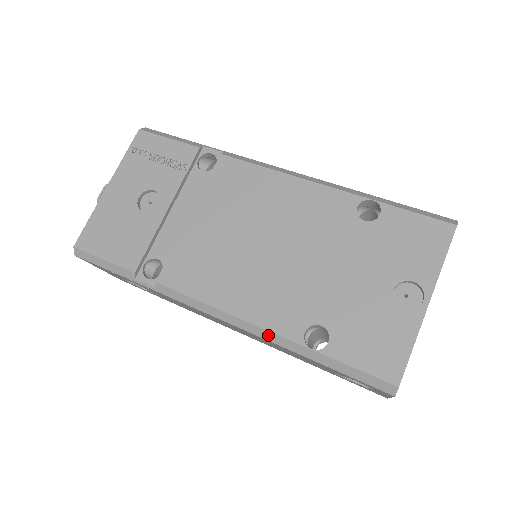
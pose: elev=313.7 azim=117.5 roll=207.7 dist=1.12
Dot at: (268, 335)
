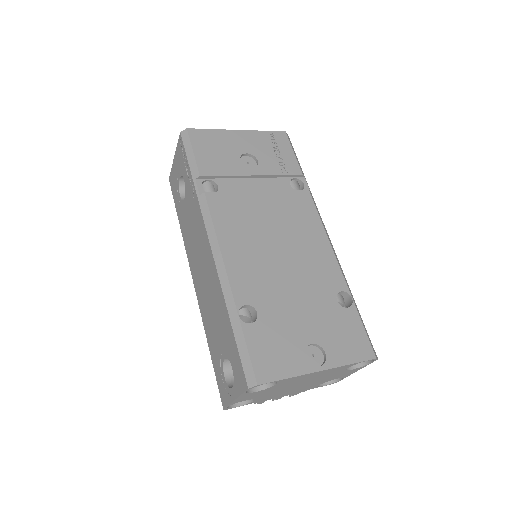
Dot at: (226, 283)
